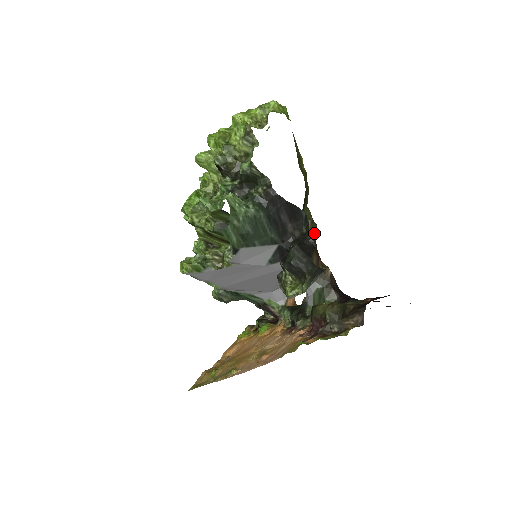
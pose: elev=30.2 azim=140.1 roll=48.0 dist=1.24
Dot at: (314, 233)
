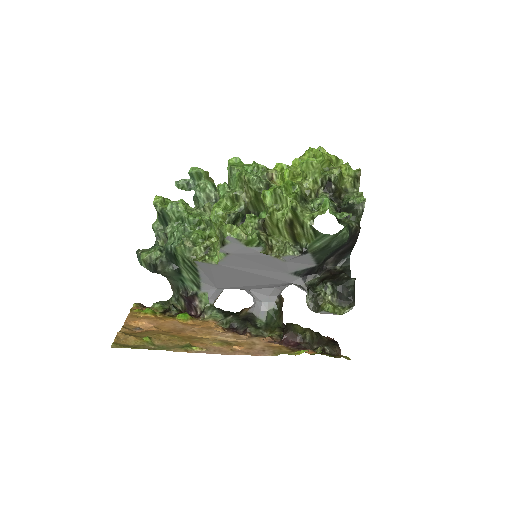
Dot at: occluded
